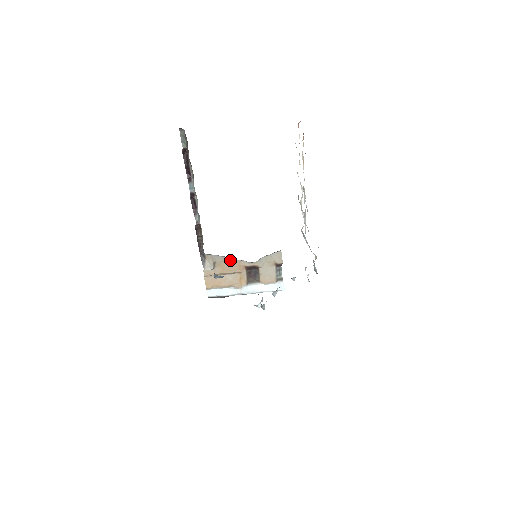
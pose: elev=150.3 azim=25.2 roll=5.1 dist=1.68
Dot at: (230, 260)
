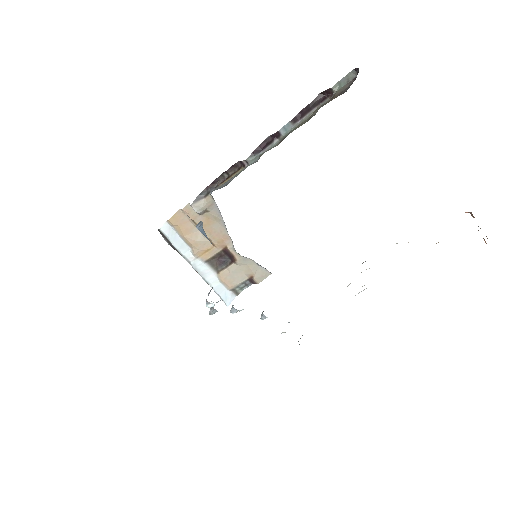
Dot at: (222, 226)
